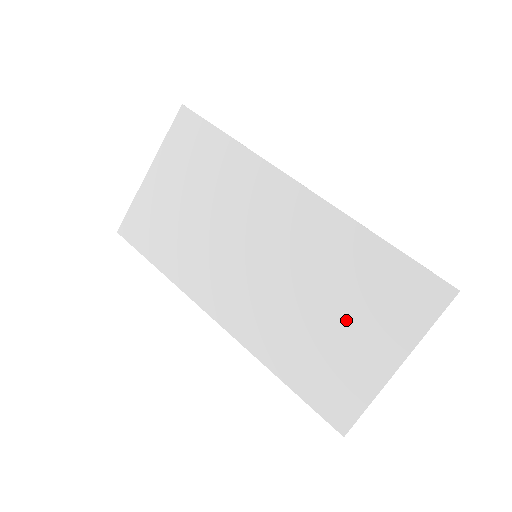
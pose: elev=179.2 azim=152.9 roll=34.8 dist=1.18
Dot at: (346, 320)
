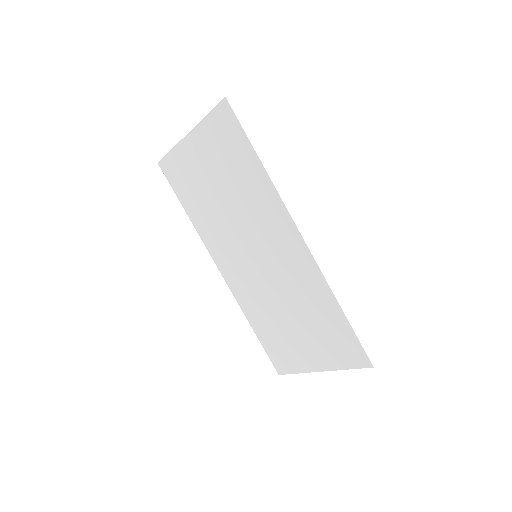
Dot at: (301, 331)
